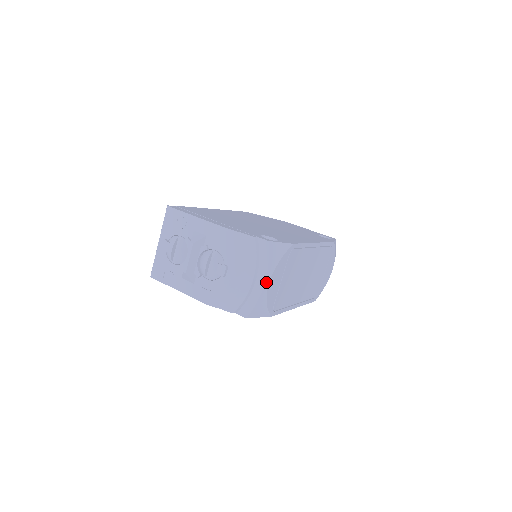
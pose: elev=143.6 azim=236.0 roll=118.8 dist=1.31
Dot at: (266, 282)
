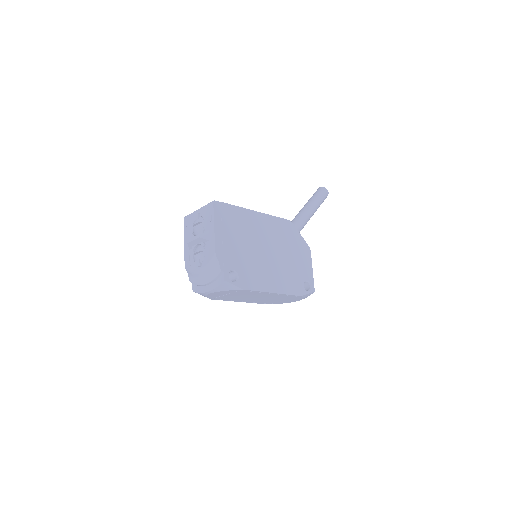
Dot at: (210, 292)
